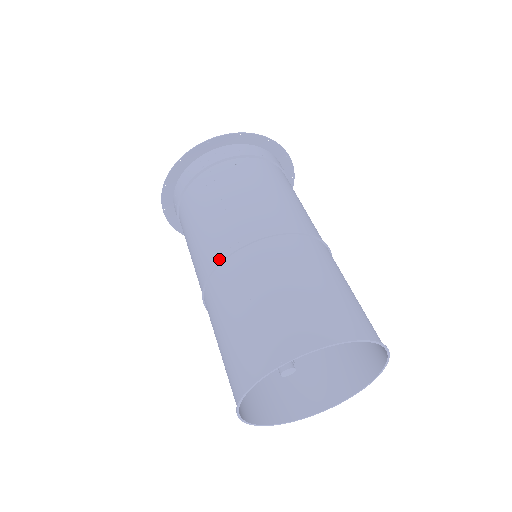
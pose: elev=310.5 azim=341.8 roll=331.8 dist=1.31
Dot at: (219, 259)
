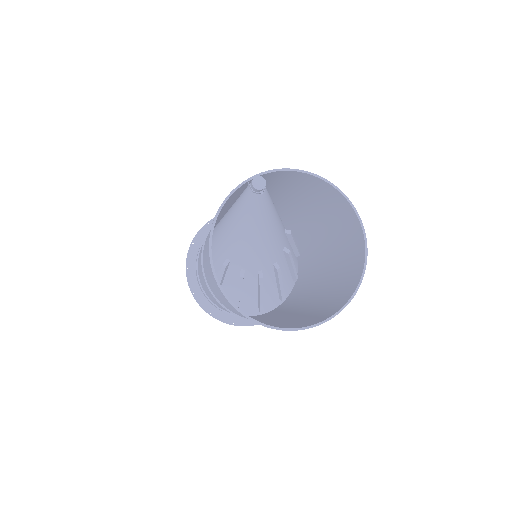
Dot at: (222, 215)
